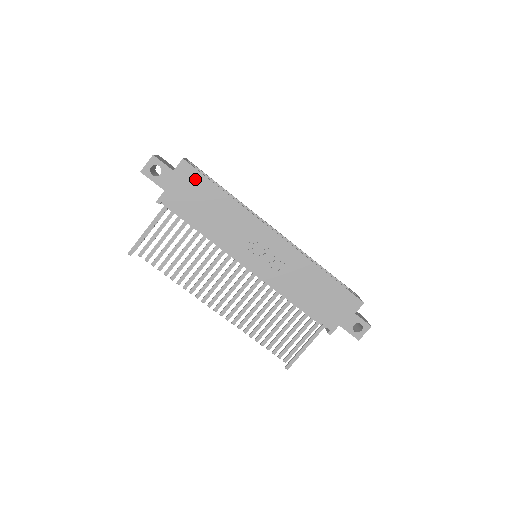
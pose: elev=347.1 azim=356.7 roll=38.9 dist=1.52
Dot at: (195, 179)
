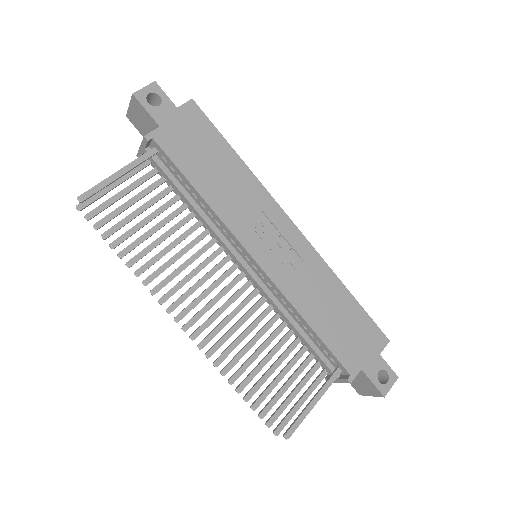
Dot at: (203, 127)
